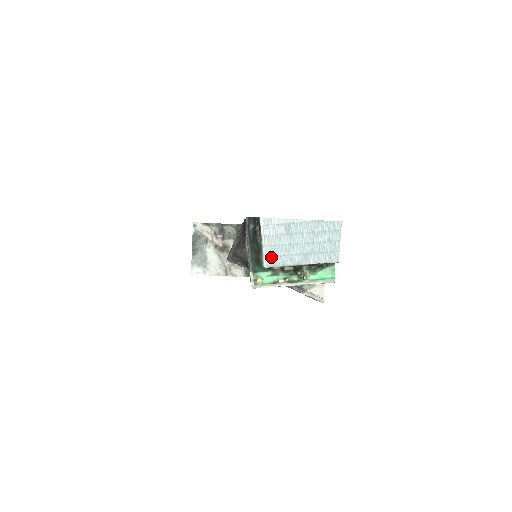
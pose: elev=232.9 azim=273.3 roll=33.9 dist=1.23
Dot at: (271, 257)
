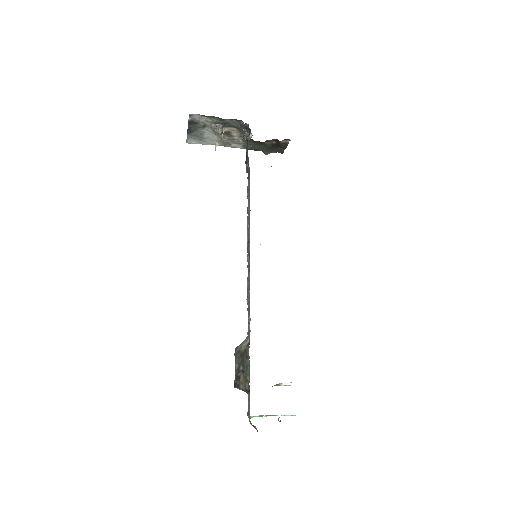
Dot at: occluded
